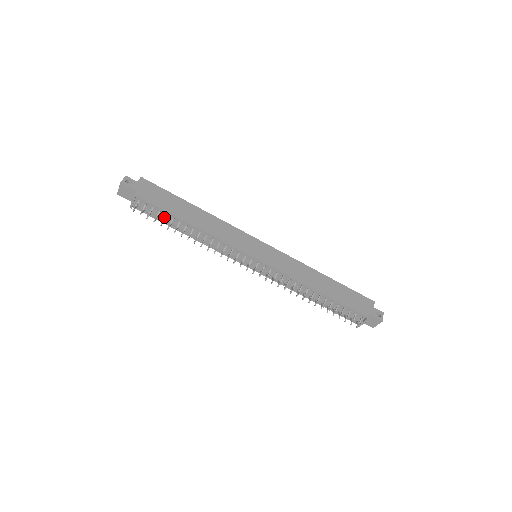
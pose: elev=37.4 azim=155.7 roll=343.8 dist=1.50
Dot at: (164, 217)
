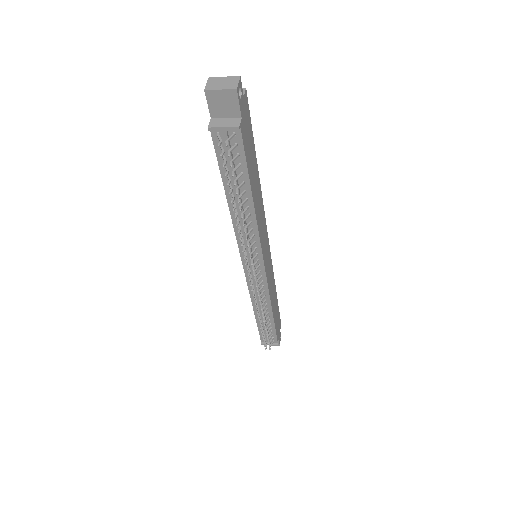
Dot at: (239, 176)
